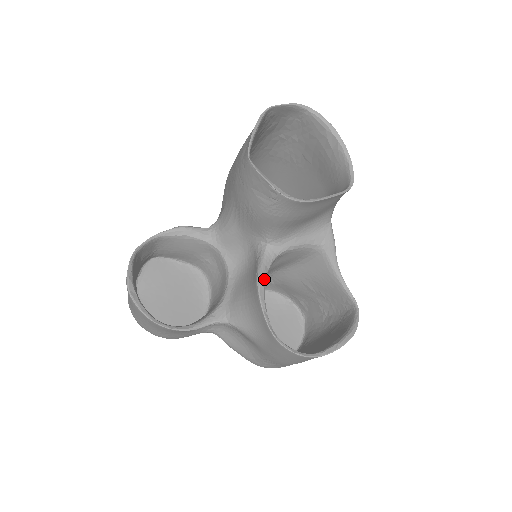
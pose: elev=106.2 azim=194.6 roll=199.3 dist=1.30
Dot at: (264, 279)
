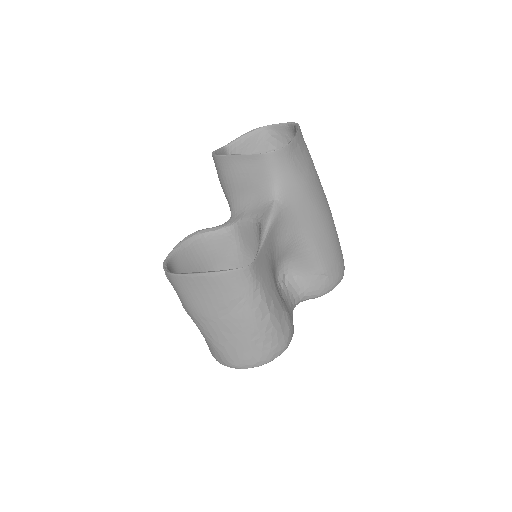
Dot at: (204, 232)
